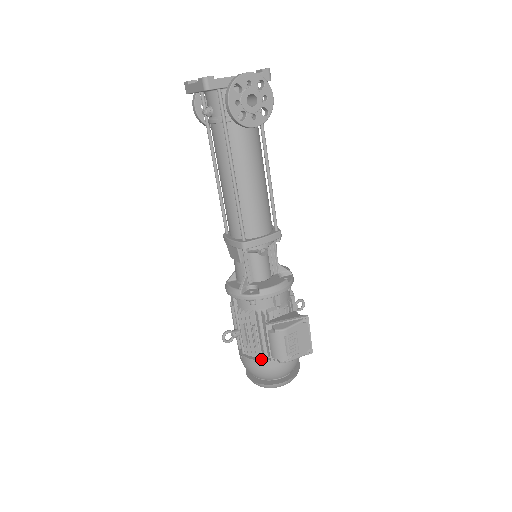
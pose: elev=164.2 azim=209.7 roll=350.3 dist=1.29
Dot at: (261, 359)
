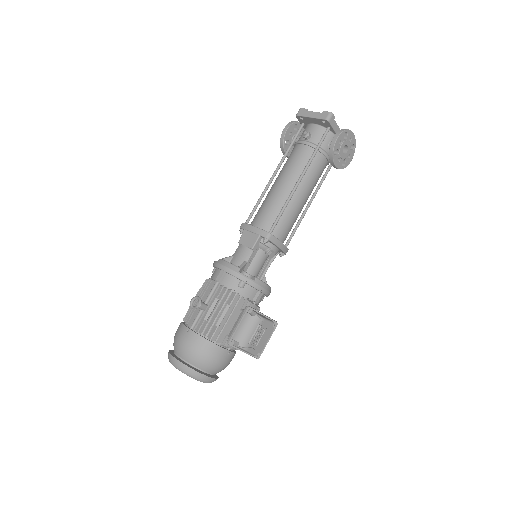
Dot at: (210, 340)
